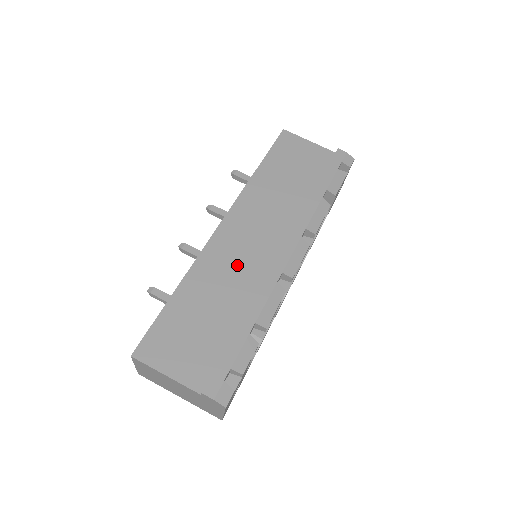
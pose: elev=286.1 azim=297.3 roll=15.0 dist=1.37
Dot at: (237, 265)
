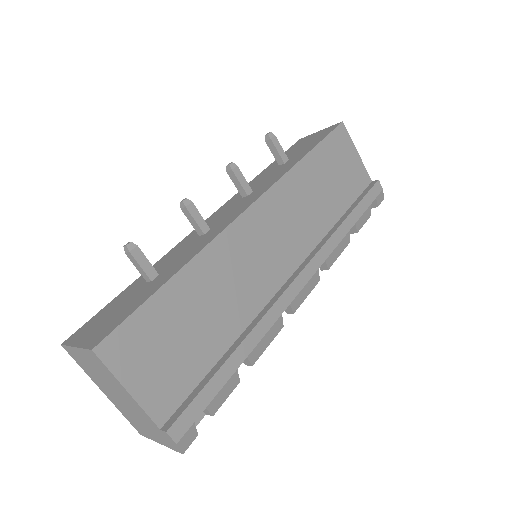
Dot at: (249, 271)
